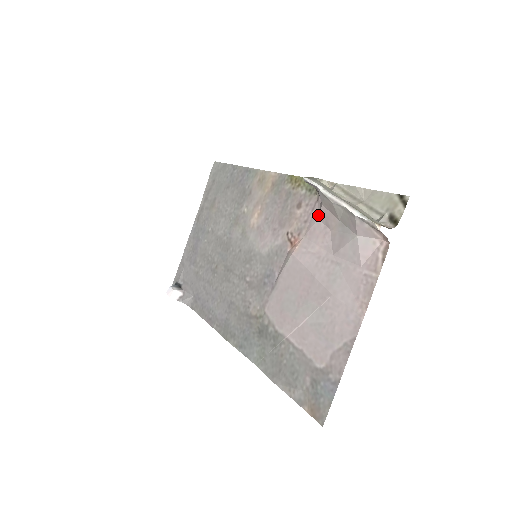
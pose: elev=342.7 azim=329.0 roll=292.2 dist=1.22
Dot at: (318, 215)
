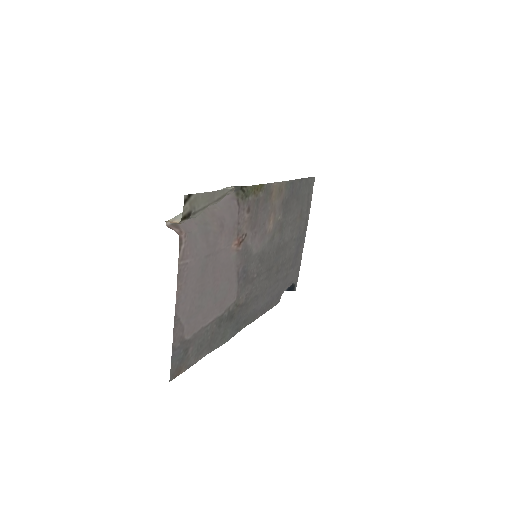
Dot at: (230, 217)
